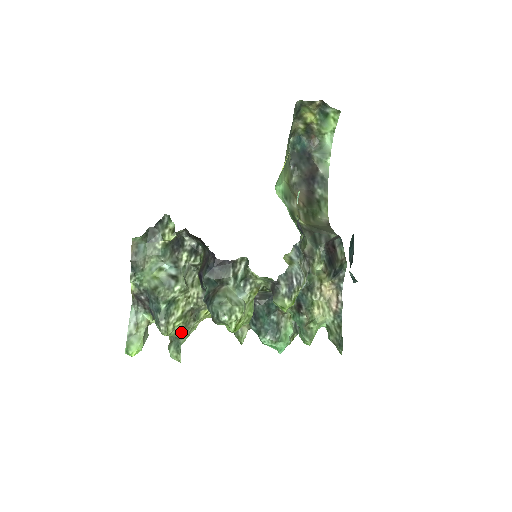
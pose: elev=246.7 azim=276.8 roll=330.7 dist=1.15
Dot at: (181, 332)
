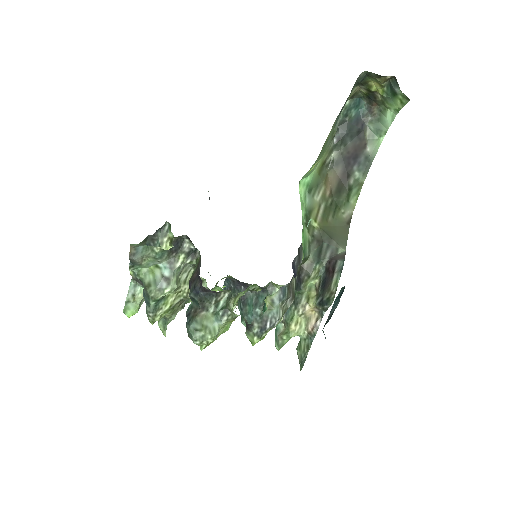
Dot at: (168, 317)
